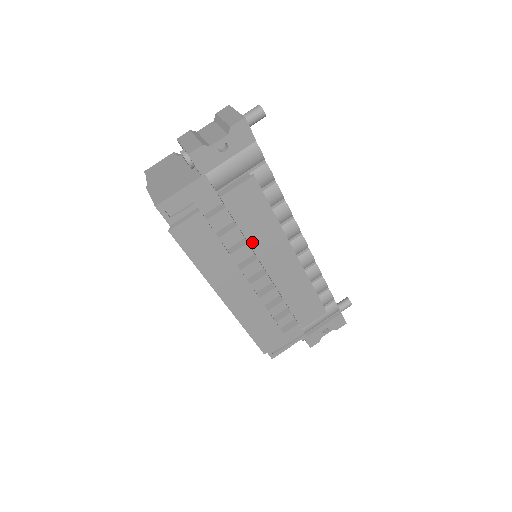
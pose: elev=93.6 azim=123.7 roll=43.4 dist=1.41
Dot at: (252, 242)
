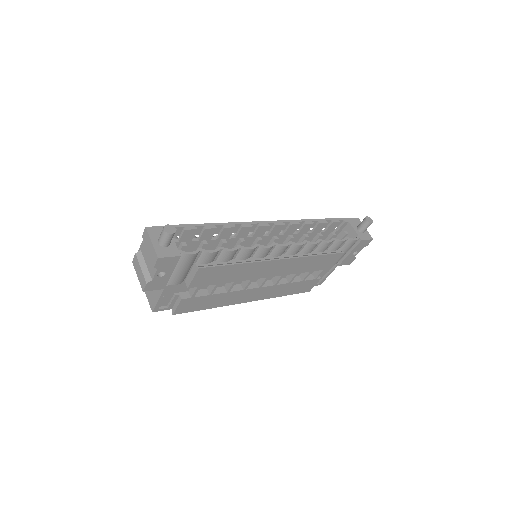
Dot at: (237, 280)
